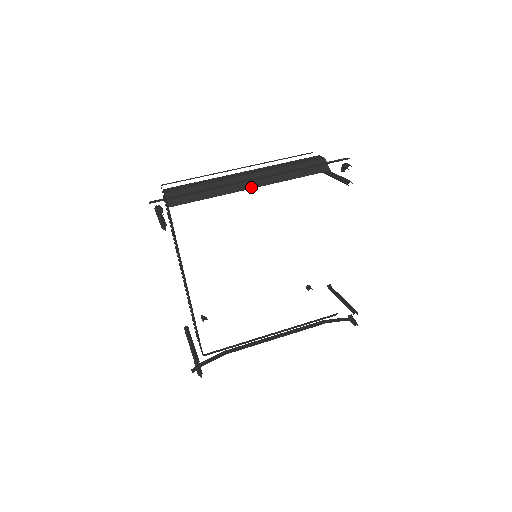
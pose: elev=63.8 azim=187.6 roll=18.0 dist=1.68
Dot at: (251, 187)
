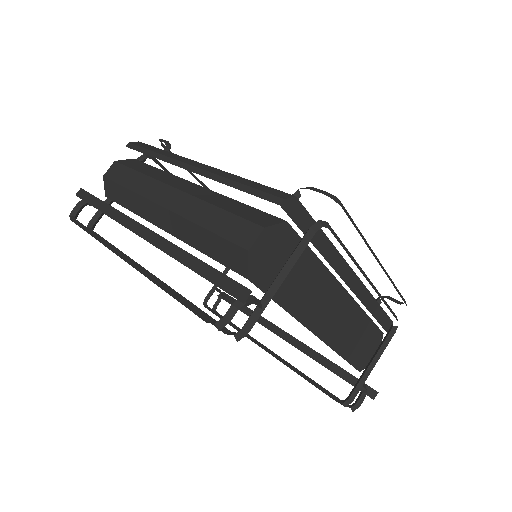
Dot at: (160, 226)
